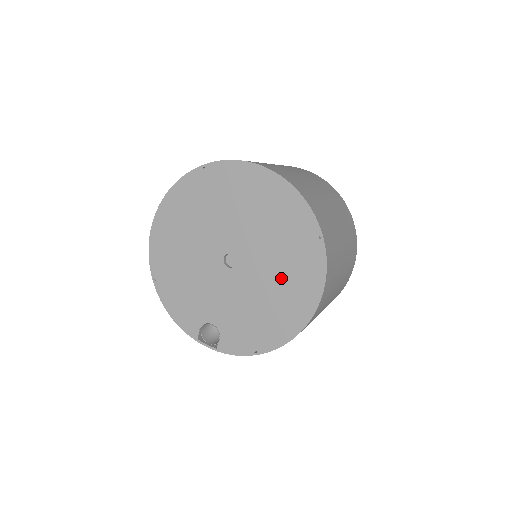
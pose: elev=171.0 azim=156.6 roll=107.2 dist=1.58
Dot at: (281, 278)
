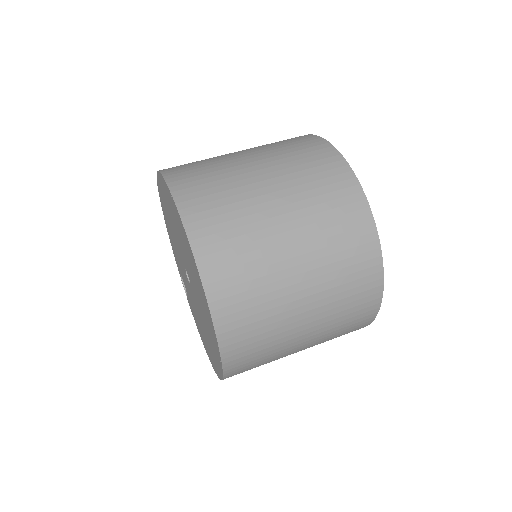
Dot at: (206, 334)
